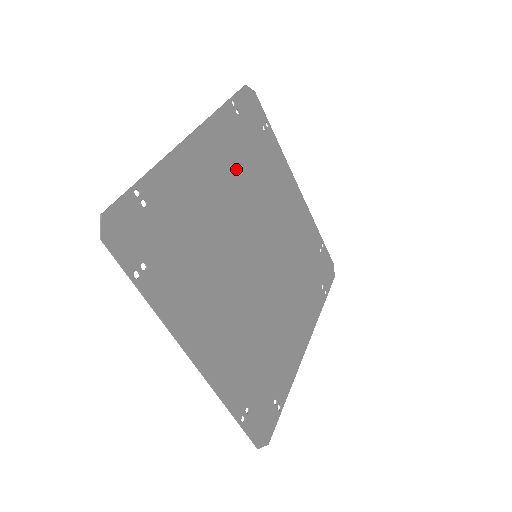
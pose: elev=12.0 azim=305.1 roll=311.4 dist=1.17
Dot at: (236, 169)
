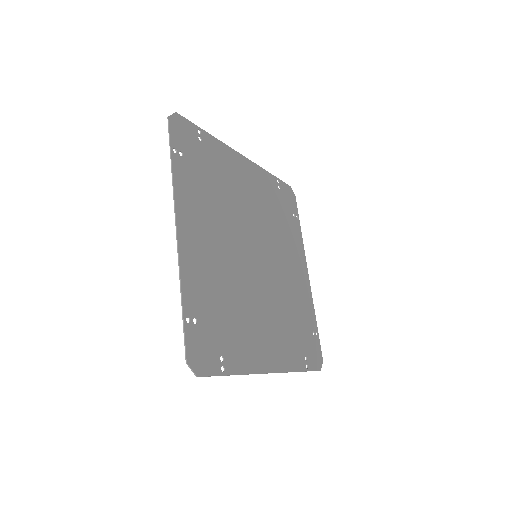
Dot at: (265, 204)
